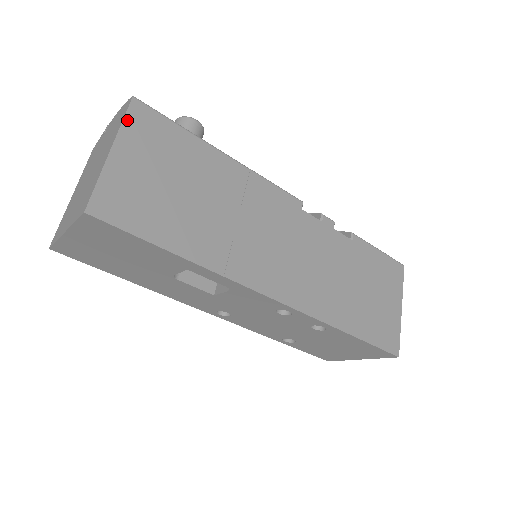
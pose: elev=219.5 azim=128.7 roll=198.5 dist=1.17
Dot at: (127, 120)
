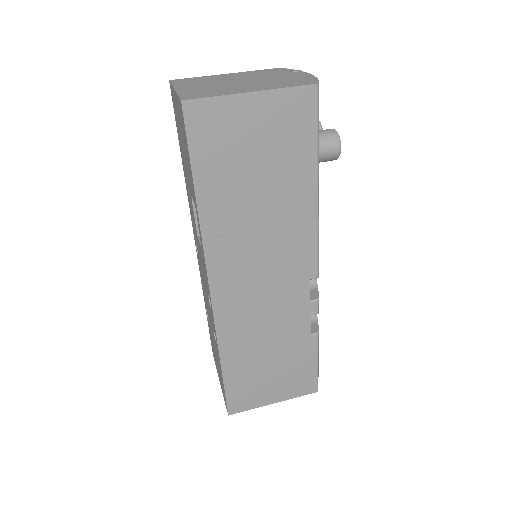
Dot at: (291, 91)
